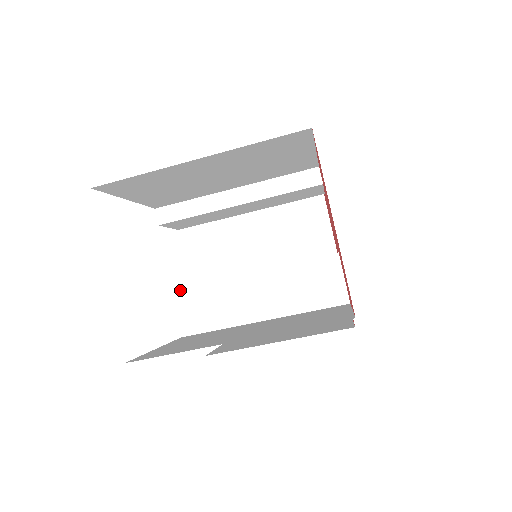
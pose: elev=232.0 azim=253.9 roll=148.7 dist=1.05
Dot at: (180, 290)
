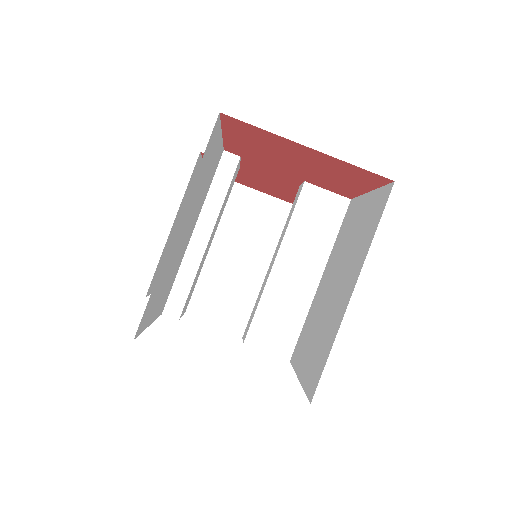
Dot at: (249, 336)
